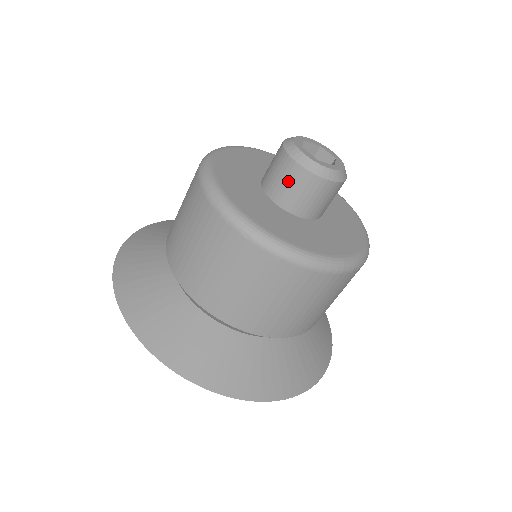
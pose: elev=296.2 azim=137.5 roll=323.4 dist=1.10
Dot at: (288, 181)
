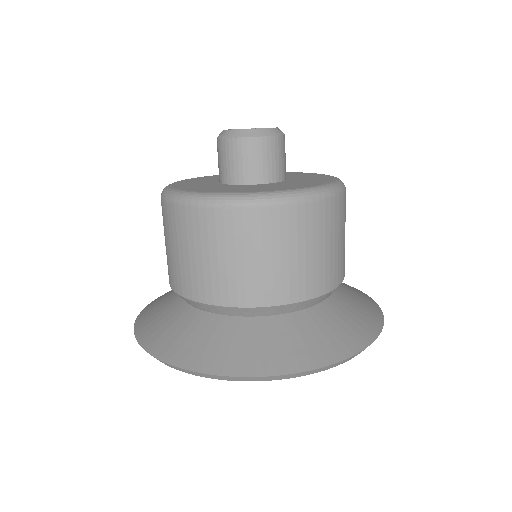
Dot at: (236, 158)
